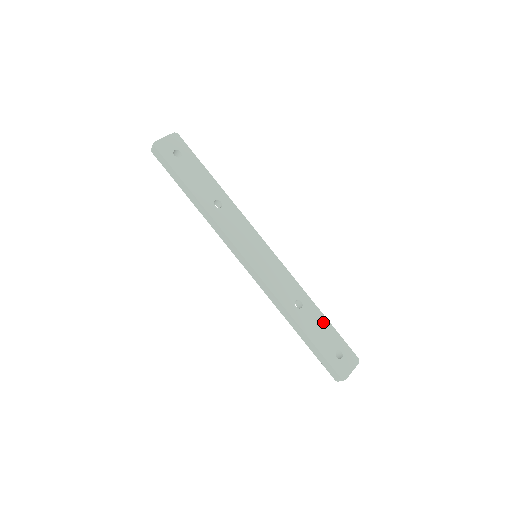
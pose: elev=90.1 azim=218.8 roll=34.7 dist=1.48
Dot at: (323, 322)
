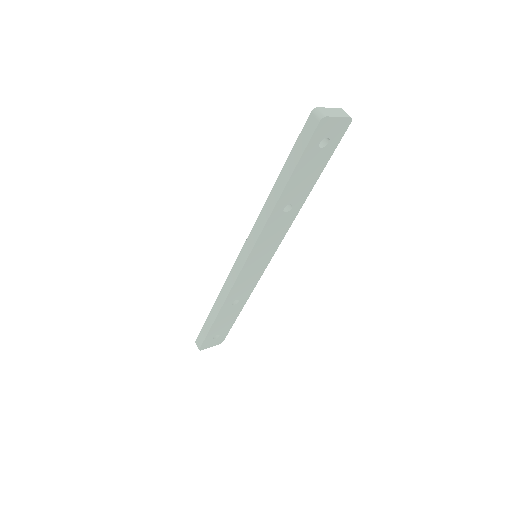
Dot at: (234, 317)
